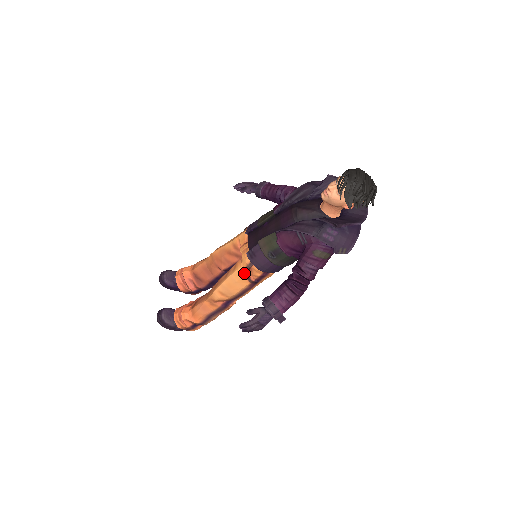
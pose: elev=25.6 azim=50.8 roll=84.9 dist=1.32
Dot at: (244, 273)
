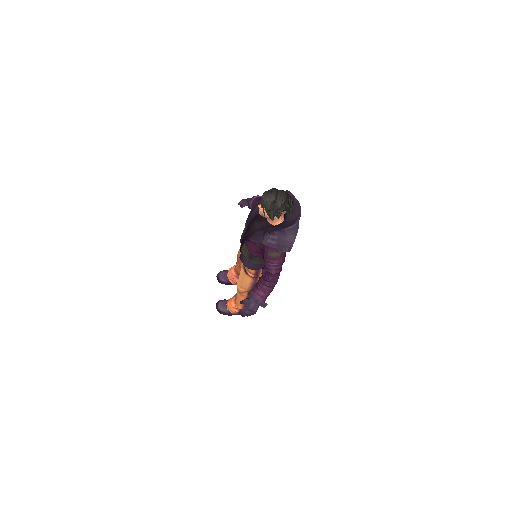
Dot at: (244, 272)
